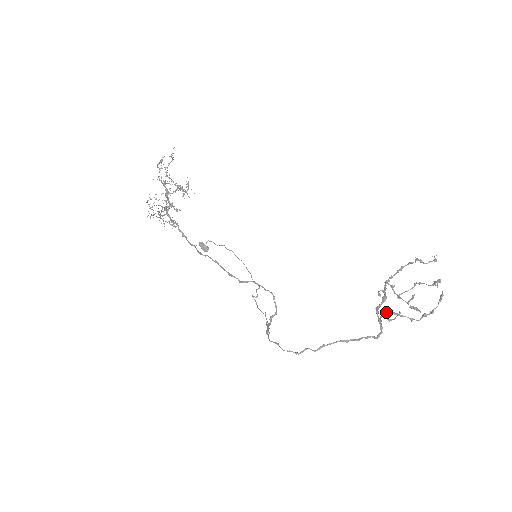
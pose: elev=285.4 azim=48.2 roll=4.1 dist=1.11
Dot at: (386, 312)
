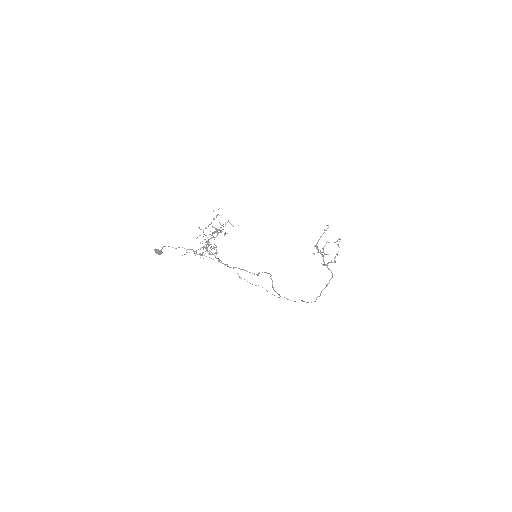
Dot at: (328, 263)
